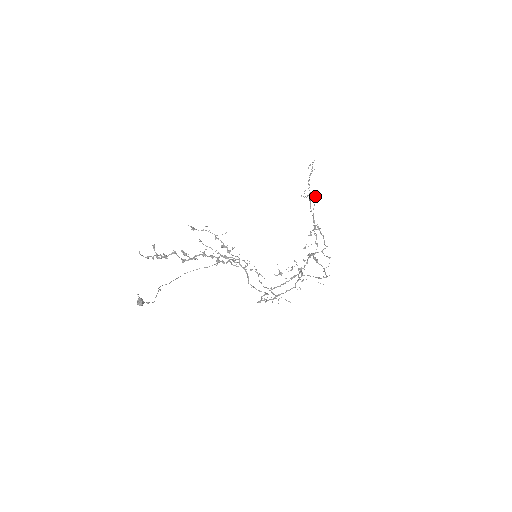
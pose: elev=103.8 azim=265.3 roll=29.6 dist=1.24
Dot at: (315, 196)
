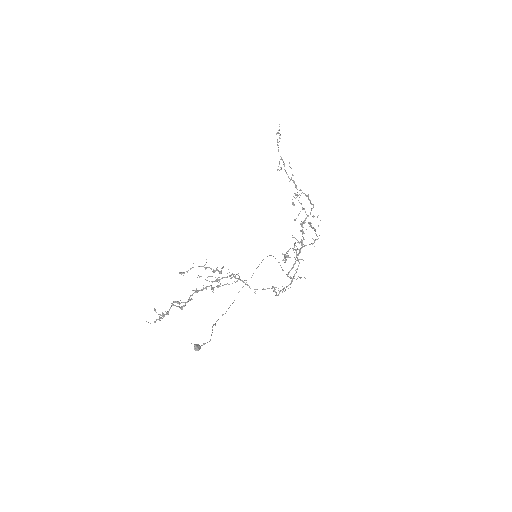
Dot at: (289, 162)
